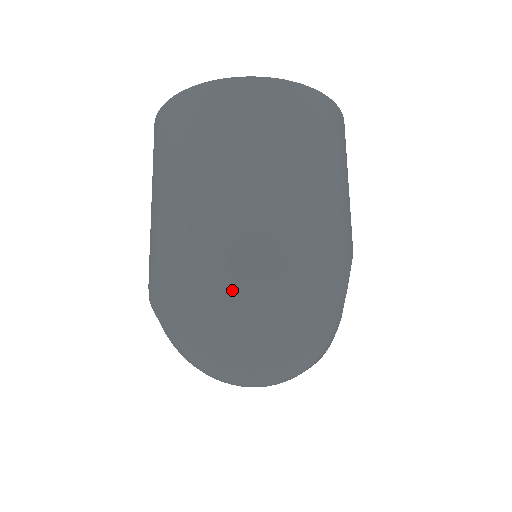
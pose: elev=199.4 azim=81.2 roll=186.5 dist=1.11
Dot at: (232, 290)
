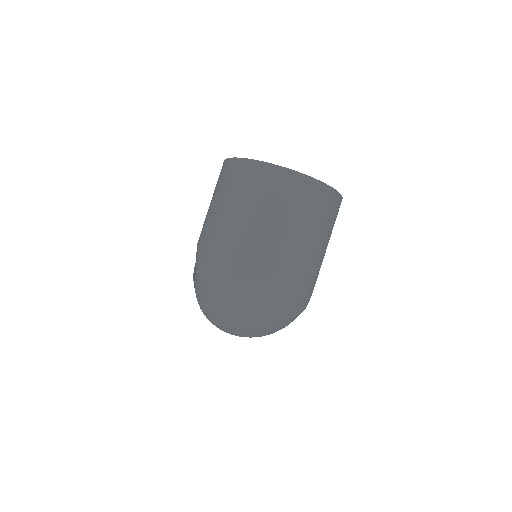
Dot at: (256, 295)
